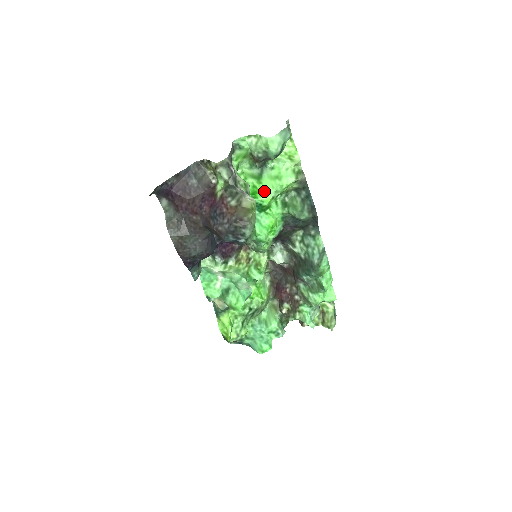
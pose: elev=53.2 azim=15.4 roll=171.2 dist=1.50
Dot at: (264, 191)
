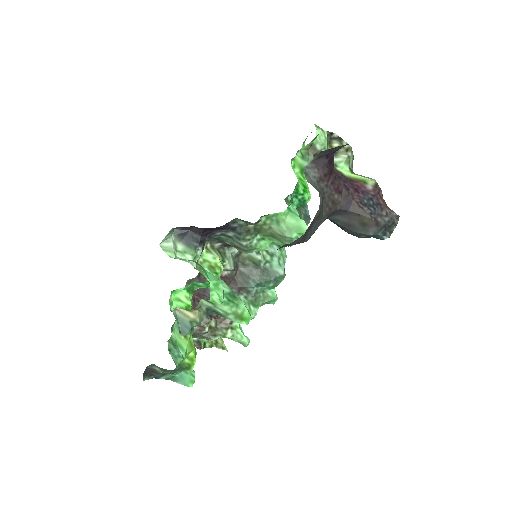
Dot at: occluded
